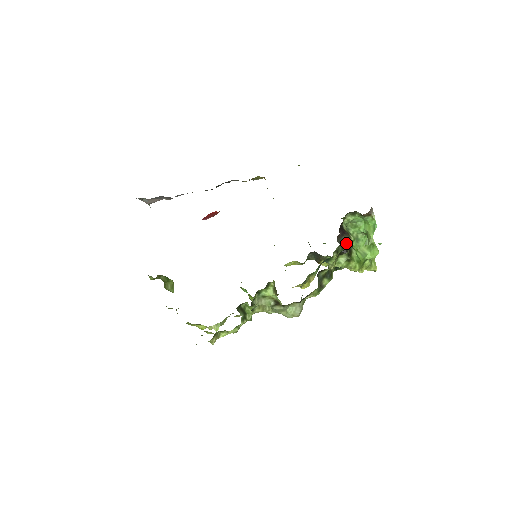
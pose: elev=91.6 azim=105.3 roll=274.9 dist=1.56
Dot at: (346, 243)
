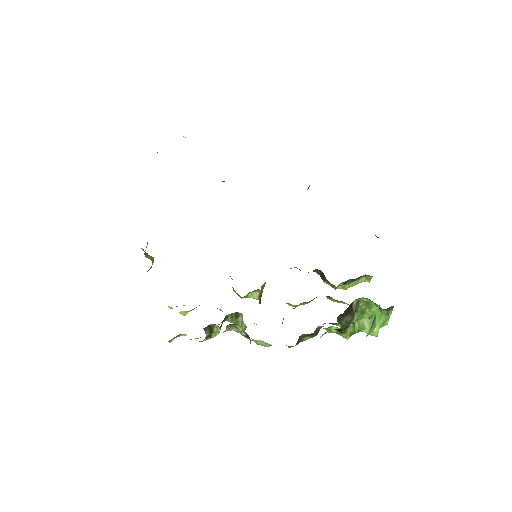
Dot at: (345, 323)
